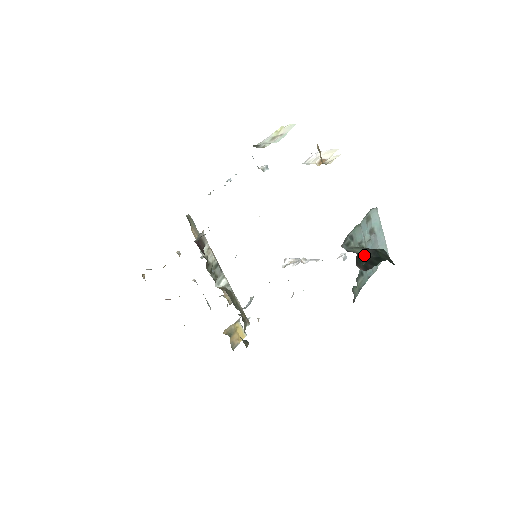
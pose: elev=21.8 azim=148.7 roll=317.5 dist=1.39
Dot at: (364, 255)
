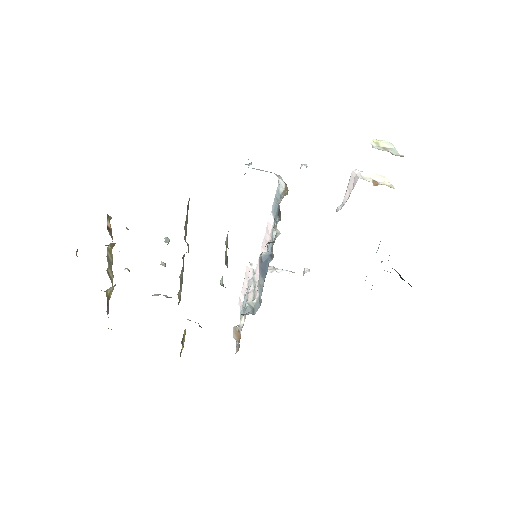
Dot at: occluded
